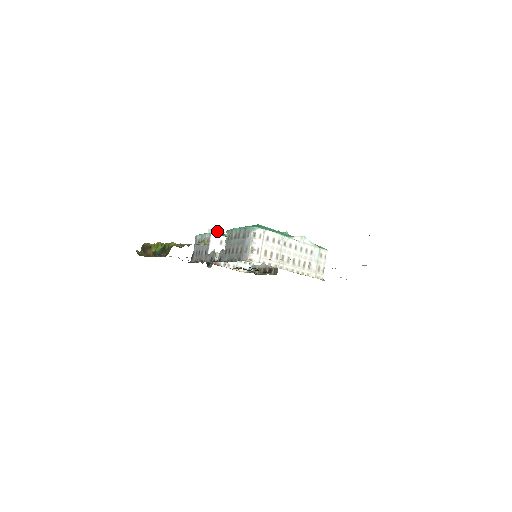
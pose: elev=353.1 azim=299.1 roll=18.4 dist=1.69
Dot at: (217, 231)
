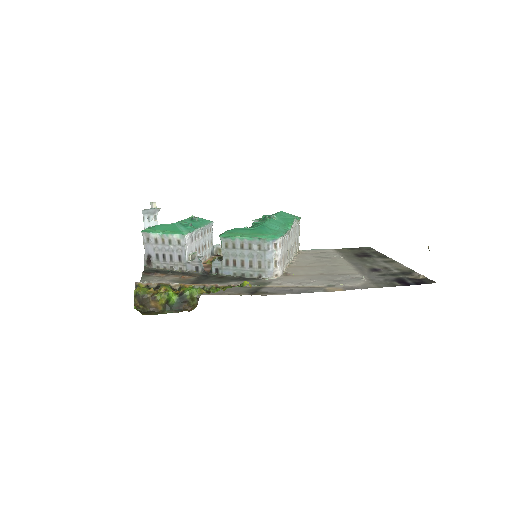
Dot at: (152, 209)
